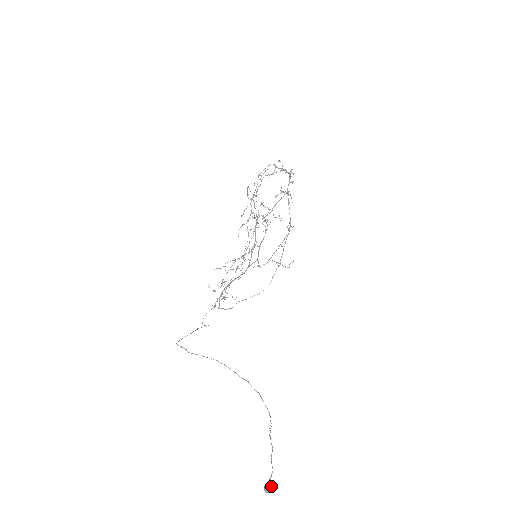
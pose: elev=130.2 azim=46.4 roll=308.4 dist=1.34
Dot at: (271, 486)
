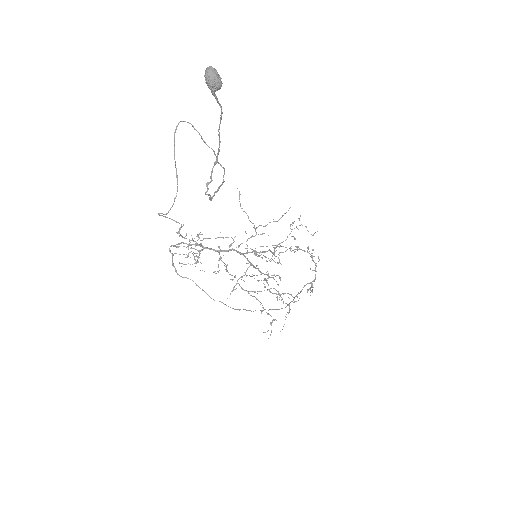
Dot at: (221, 81)
